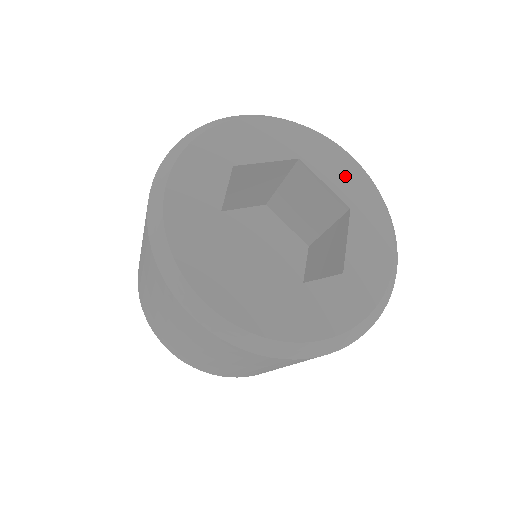
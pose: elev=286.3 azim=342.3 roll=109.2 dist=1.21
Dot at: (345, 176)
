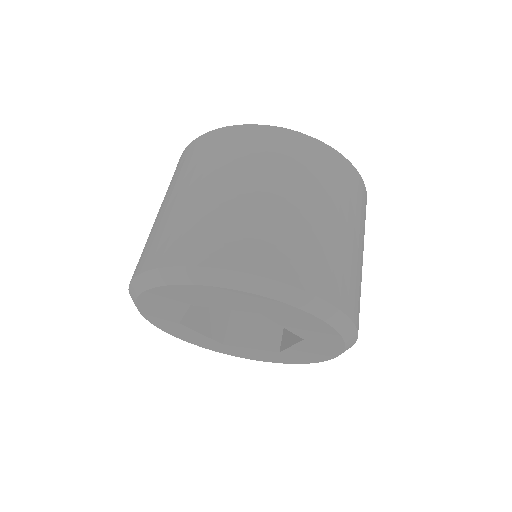
Dot at: (226, 300)
